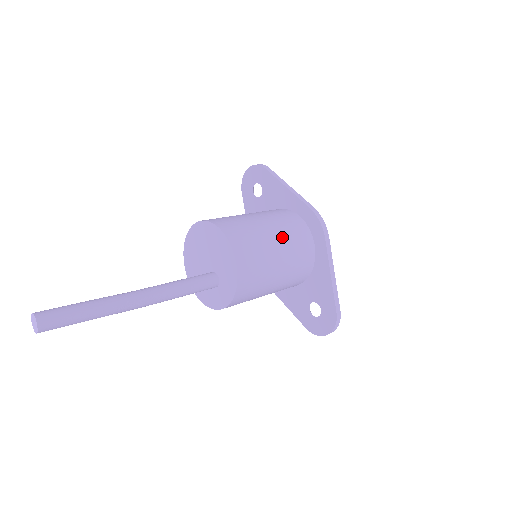
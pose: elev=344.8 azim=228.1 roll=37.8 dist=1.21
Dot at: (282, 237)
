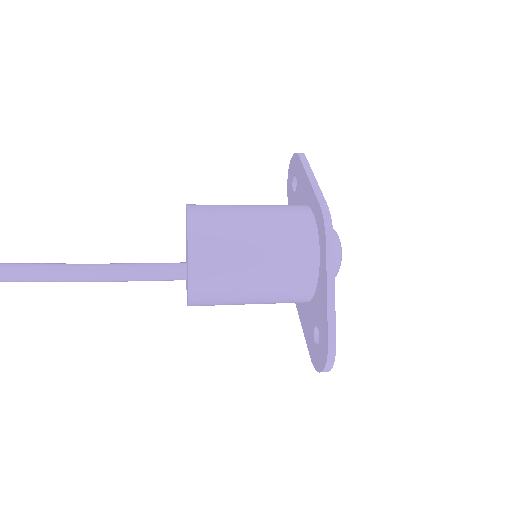
Dot at: (268, 234)
